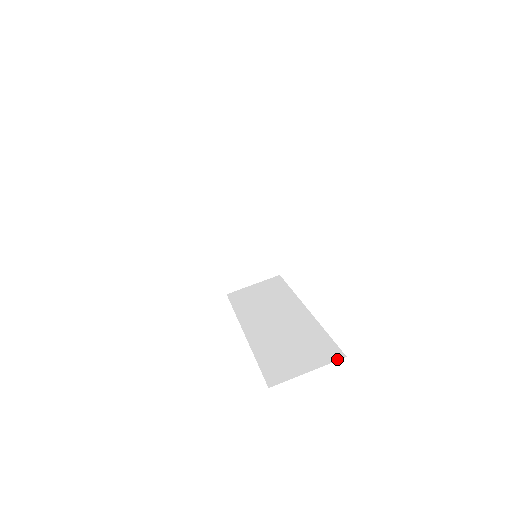
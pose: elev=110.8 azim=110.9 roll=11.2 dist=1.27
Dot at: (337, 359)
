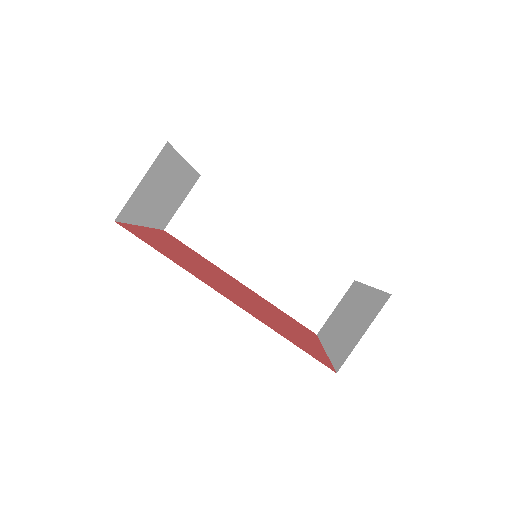
Dot at: (349, 286)
